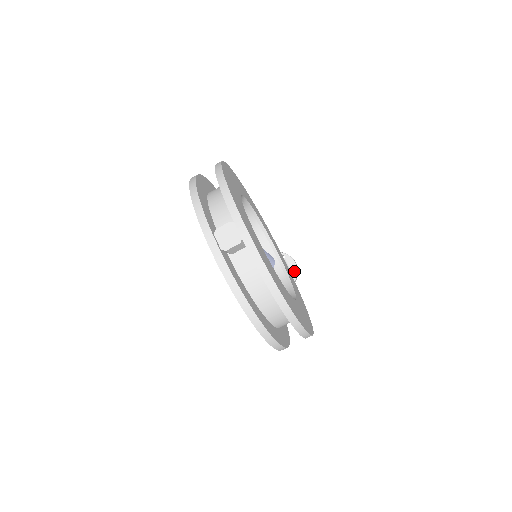
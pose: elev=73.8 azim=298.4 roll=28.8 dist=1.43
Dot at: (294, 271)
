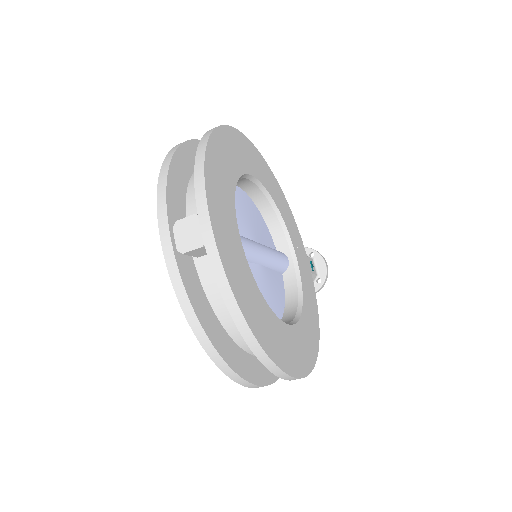
Dot at: (322, 275)
